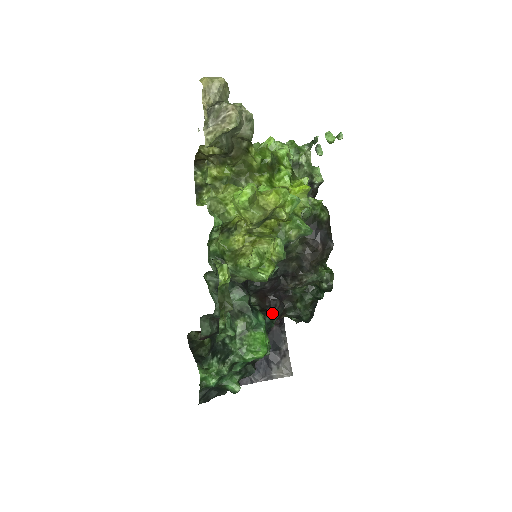
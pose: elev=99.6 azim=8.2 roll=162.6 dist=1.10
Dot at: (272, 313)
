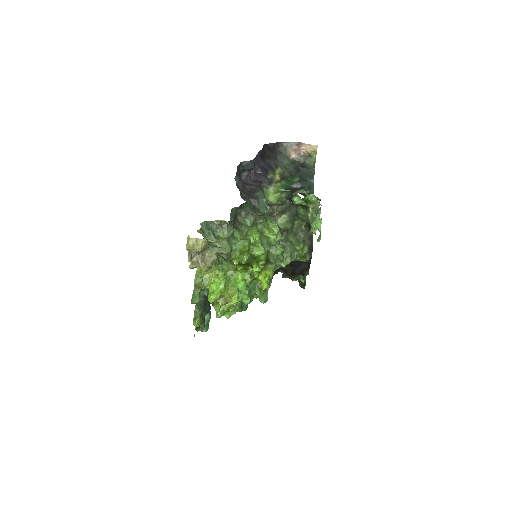
Dot at: occluded
